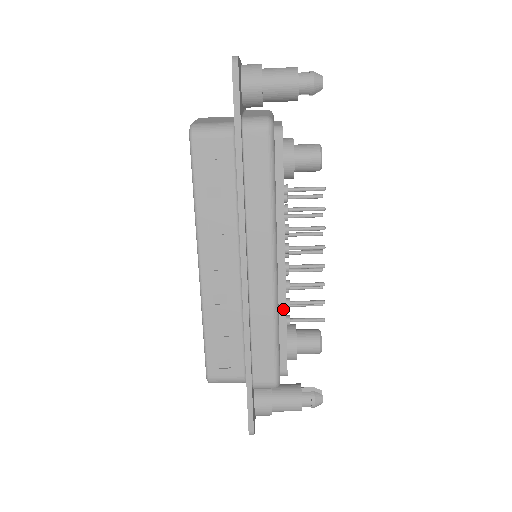
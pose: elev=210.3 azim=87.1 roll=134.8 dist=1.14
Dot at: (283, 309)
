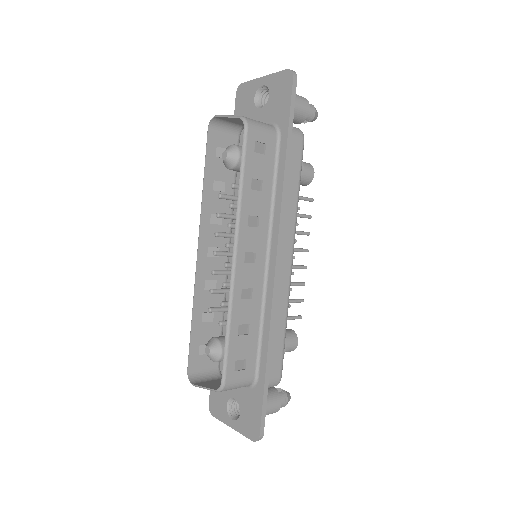
Dot at: occluded
